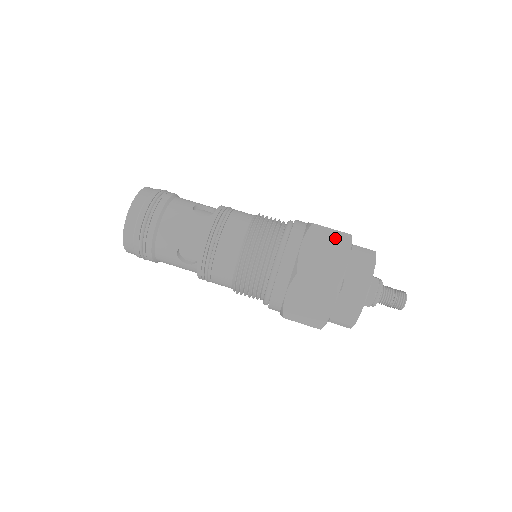
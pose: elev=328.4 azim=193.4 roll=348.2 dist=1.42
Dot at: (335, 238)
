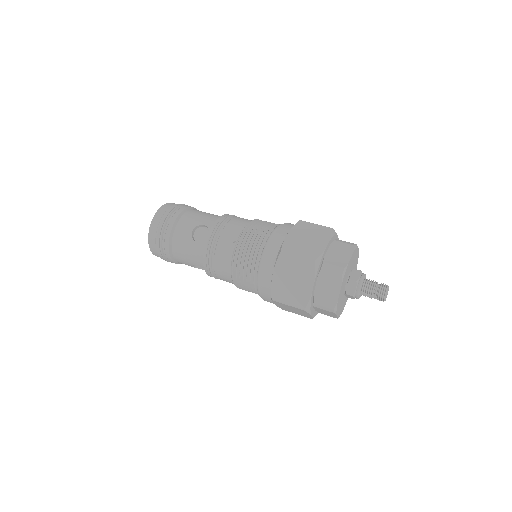
Dot at: (301, 266)
